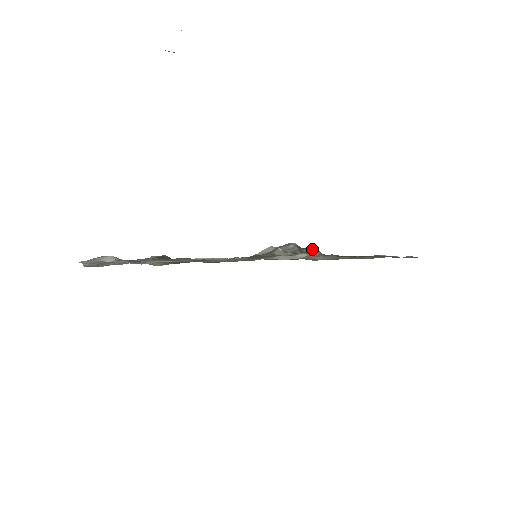
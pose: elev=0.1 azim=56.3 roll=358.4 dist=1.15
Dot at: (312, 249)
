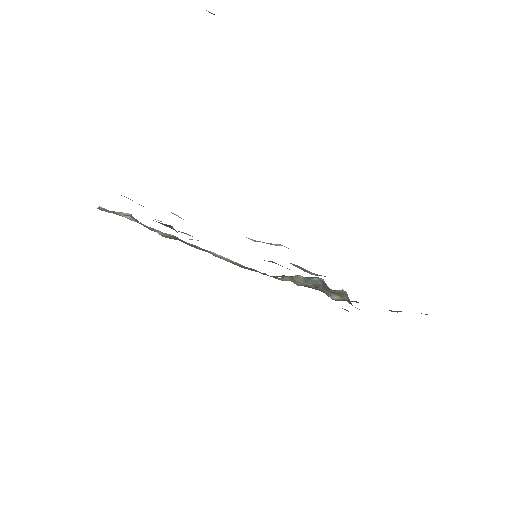
Dot at: (340, 292)
